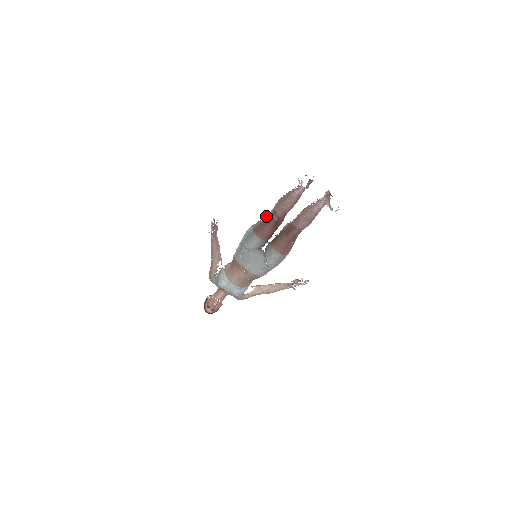
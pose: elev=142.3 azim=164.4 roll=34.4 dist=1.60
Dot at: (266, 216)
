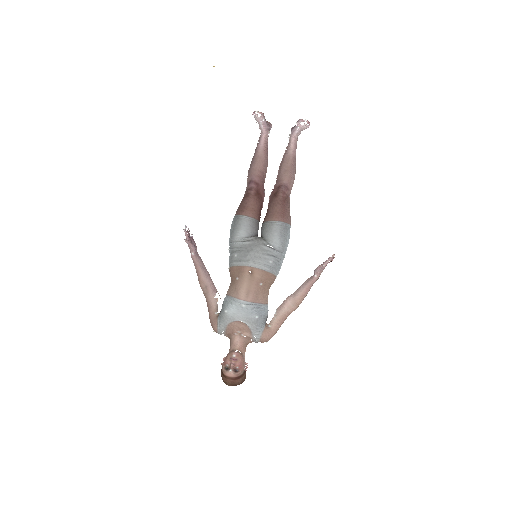
Dot at: occluded
